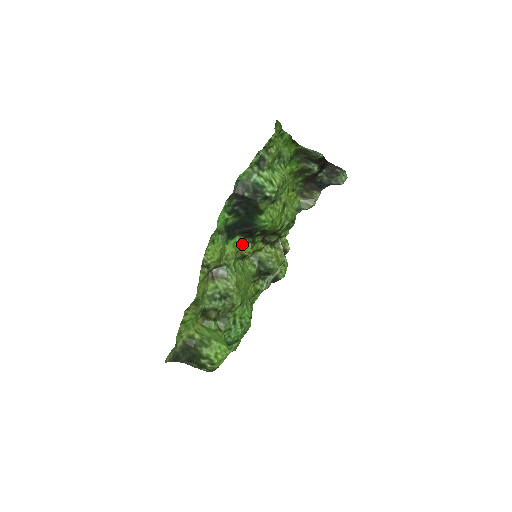
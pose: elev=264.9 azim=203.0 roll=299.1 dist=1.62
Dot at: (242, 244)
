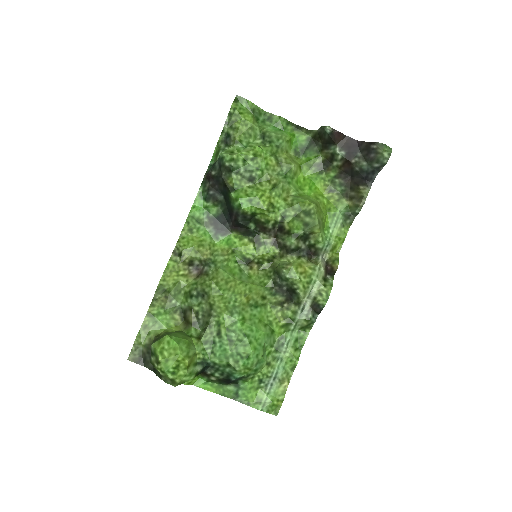
Dot at: (240, 243)
